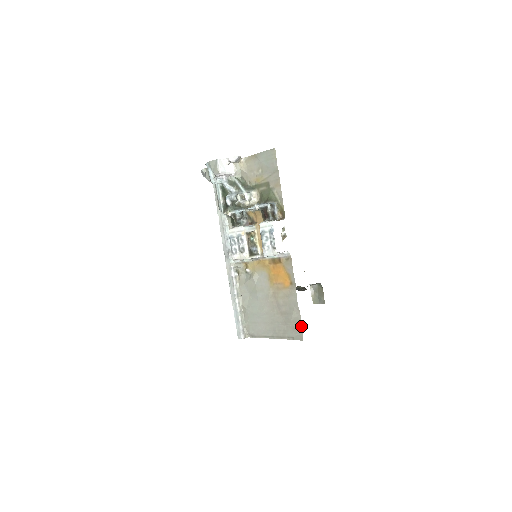
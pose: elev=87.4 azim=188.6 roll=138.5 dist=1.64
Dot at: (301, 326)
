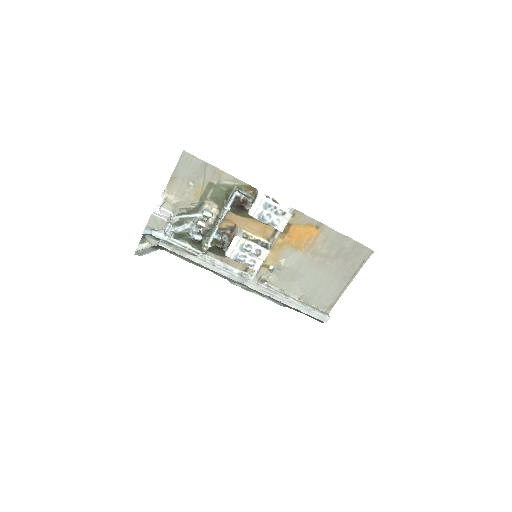
Dot at: (361, 244)
